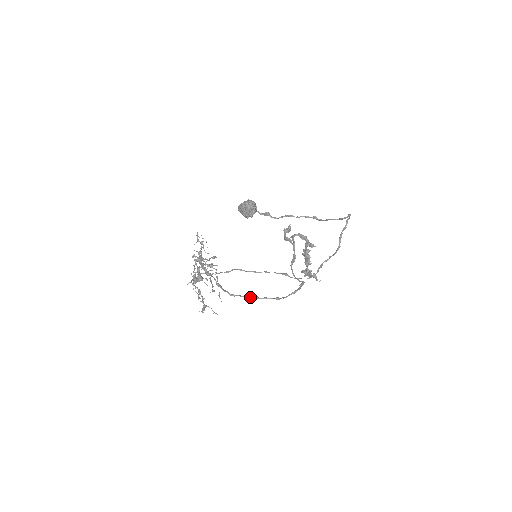
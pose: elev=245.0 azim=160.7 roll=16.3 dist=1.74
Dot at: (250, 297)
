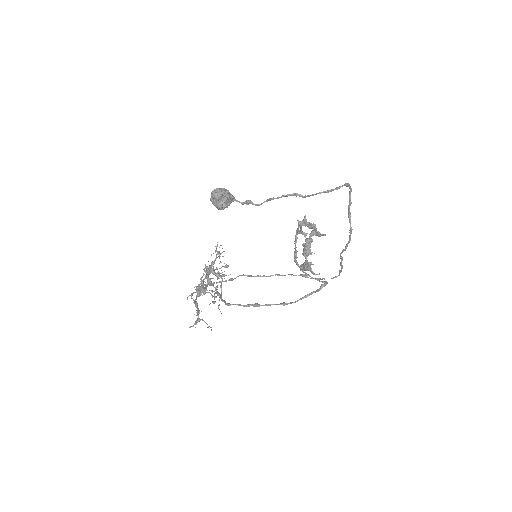
Dot at: (248, 305)
